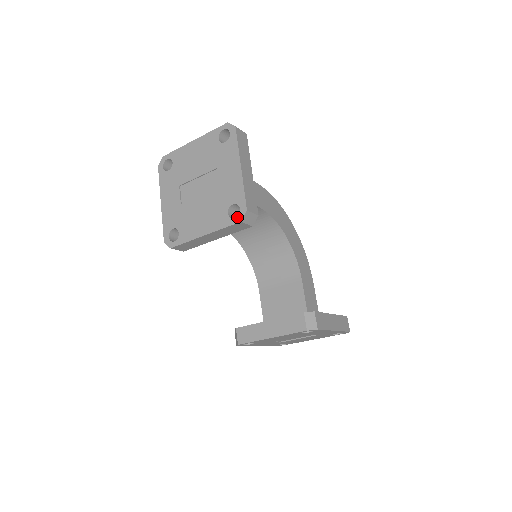
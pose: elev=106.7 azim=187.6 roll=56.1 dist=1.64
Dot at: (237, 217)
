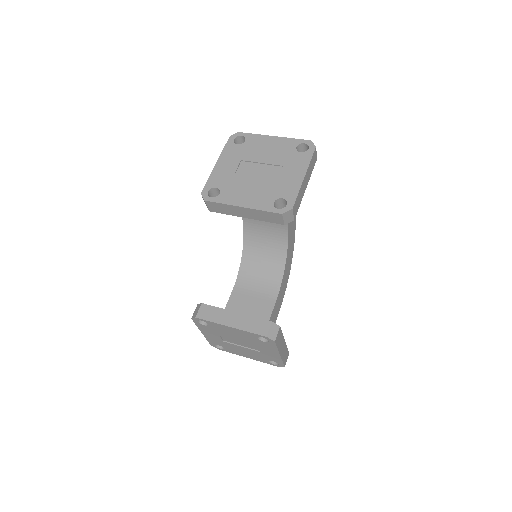
Dot at: (281, 209)
